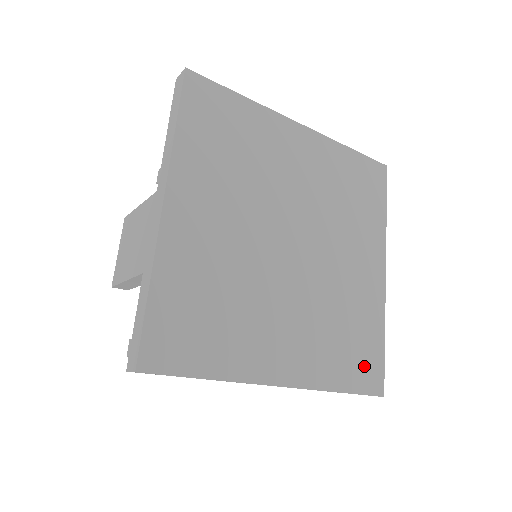
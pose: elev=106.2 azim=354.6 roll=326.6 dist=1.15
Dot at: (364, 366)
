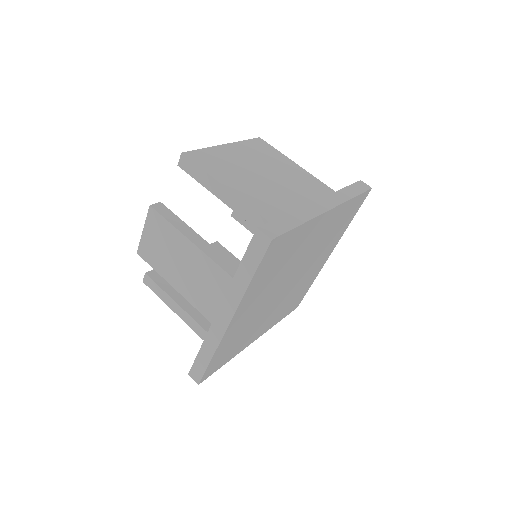
Dot at: (295, 304)
